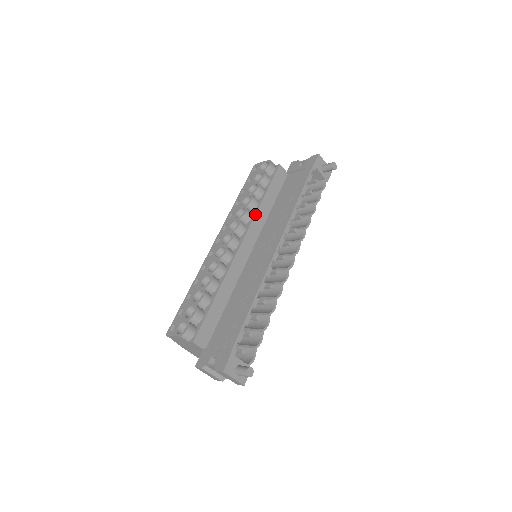
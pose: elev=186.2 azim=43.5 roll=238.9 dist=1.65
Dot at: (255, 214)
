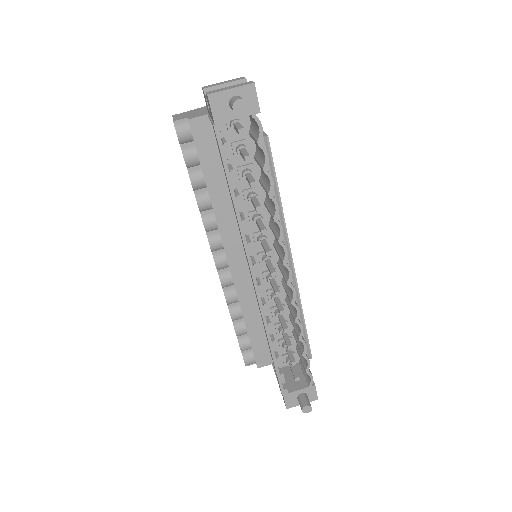
Dot at: (215, 219)
